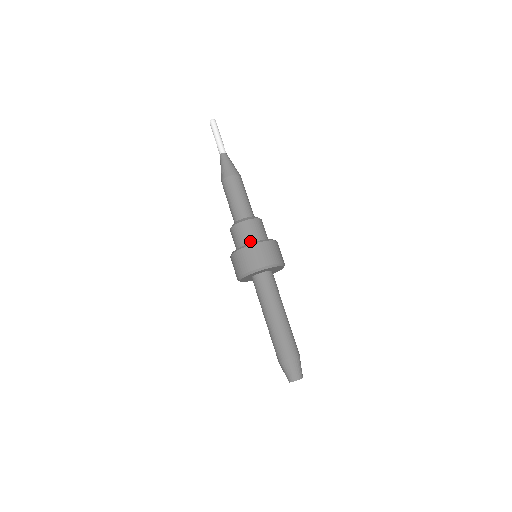
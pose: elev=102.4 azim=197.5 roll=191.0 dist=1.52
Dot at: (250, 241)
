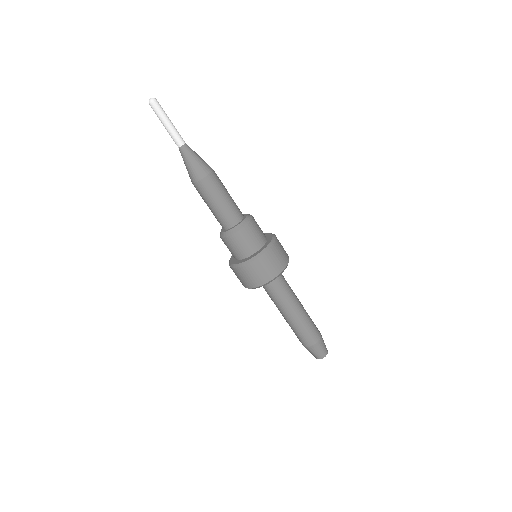
Dot at: (234, 257)
